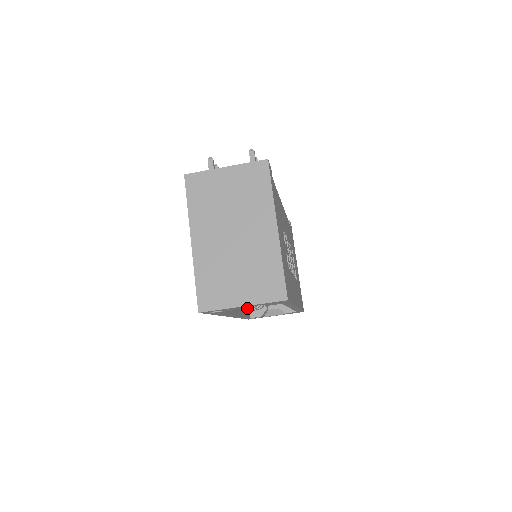
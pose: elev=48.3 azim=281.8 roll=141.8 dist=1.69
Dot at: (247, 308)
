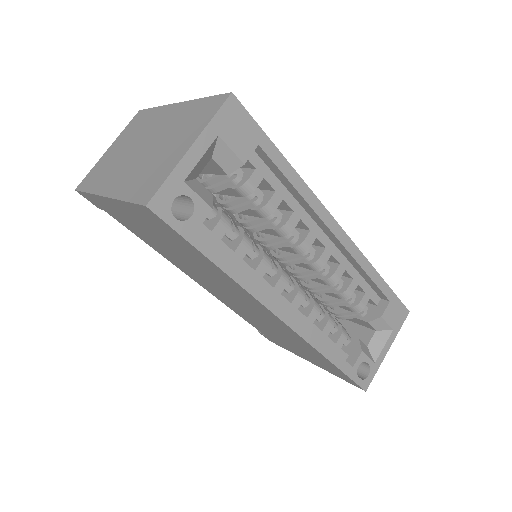
Dot at: (310, 319)
